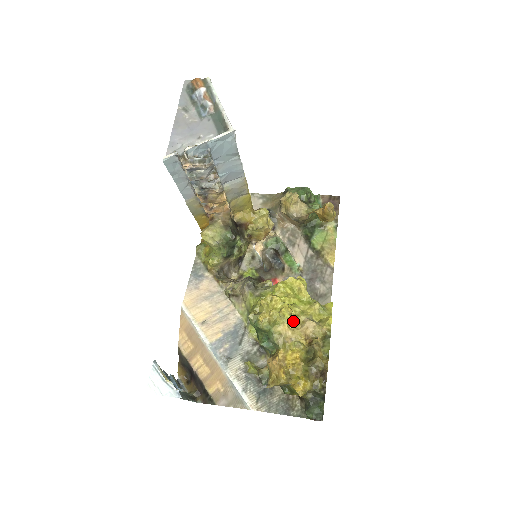
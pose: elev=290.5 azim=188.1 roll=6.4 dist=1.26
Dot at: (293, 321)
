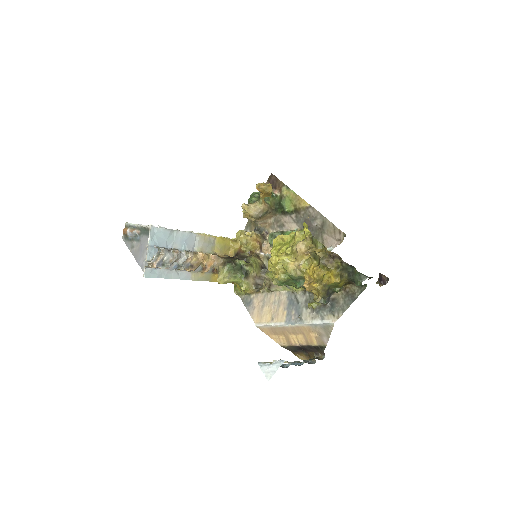
Dot at: (293, 256)
